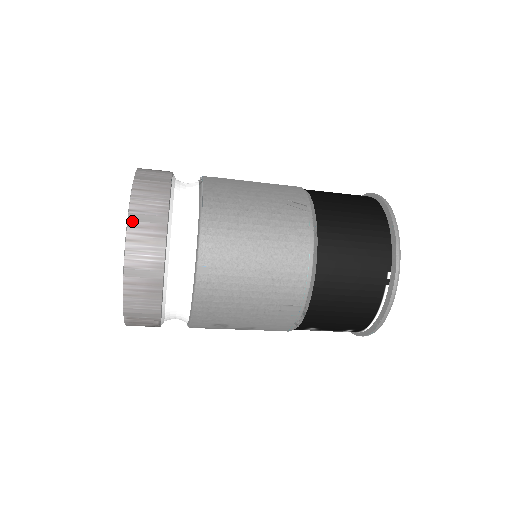
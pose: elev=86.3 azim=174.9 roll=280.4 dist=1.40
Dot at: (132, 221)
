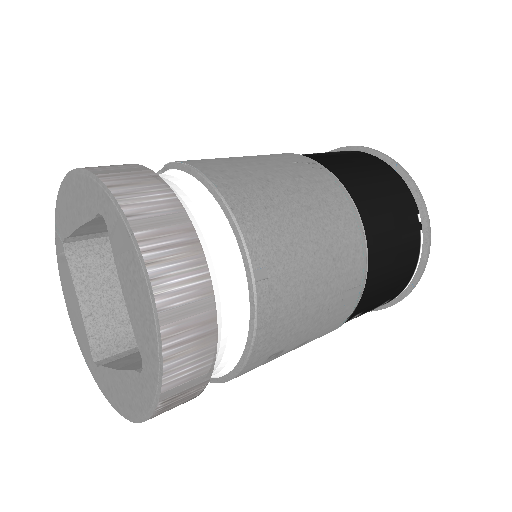
Dot at: (140, 231)
